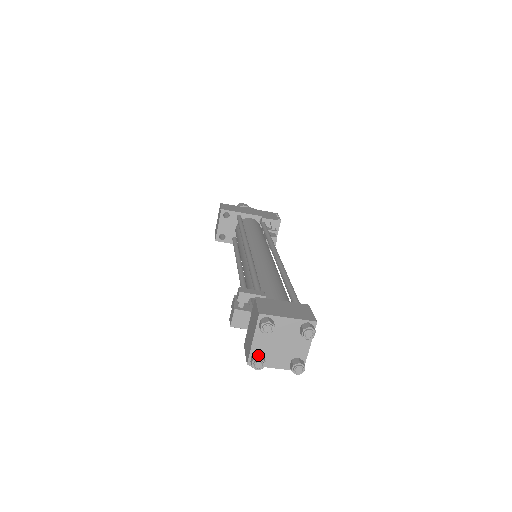
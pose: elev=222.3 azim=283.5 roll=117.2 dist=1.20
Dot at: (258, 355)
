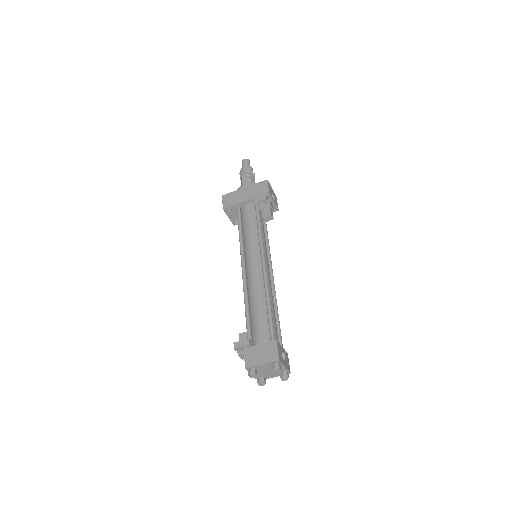
Dot at: (259, 380)
